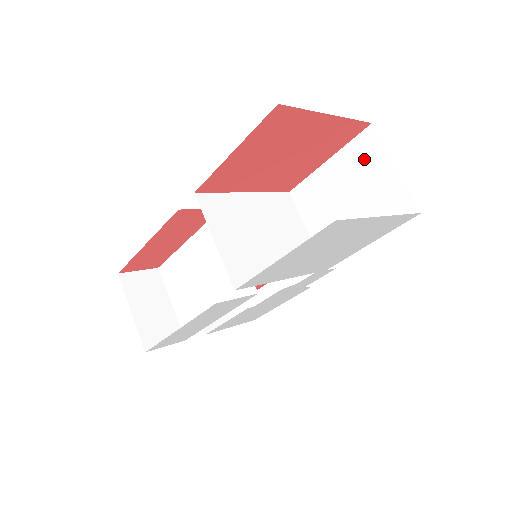
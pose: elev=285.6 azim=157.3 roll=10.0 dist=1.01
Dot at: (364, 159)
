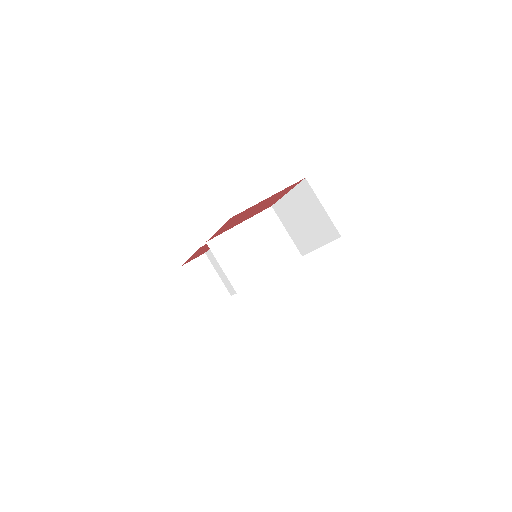
Dot at: (306, 198)
